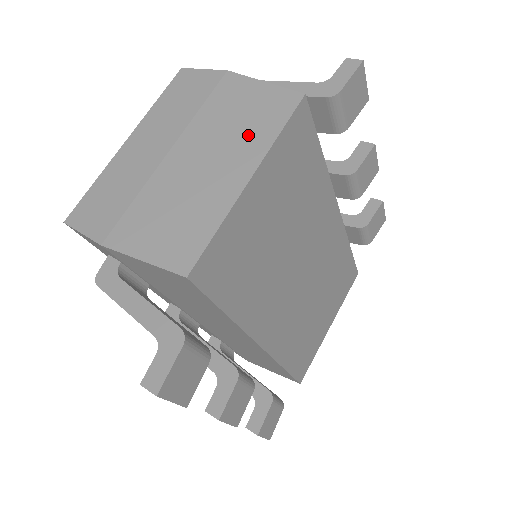
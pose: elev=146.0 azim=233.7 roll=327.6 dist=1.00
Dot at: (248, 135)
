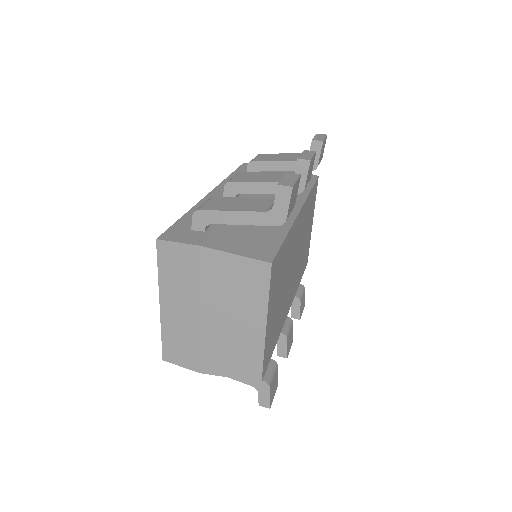
Dot at: (248, 299)
